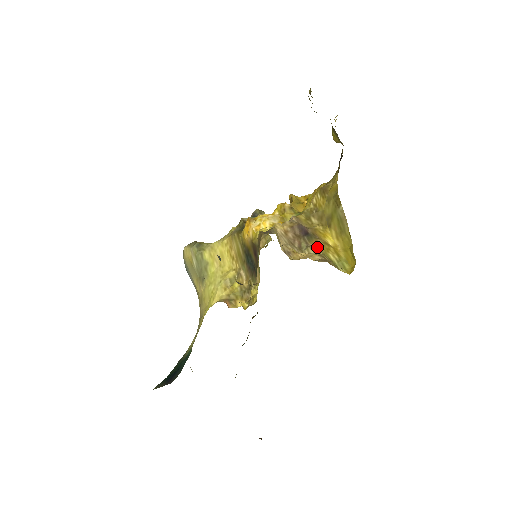
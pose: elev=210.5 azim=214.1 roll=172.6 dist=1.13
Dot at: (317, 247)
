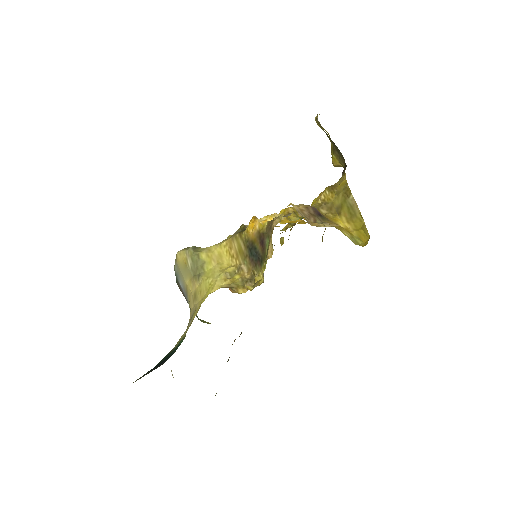
Dot at: occluded
